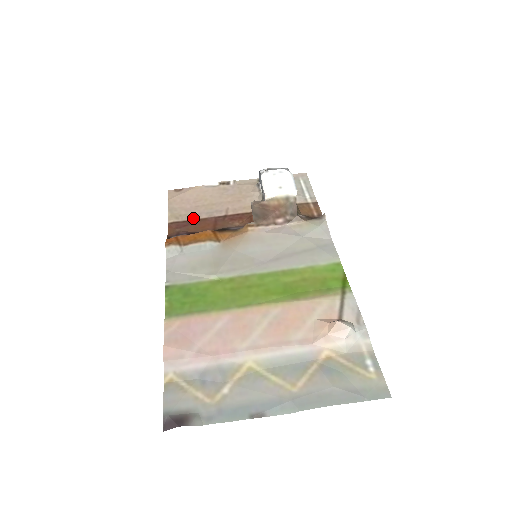
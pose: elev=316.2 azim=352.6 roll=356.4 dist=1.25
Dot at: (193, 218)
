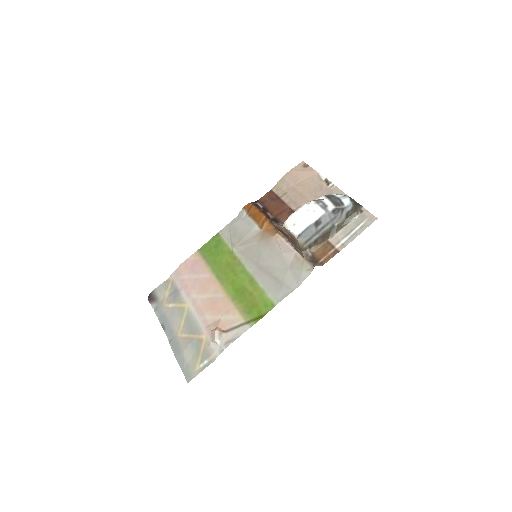
Dot at: (282, 197)
